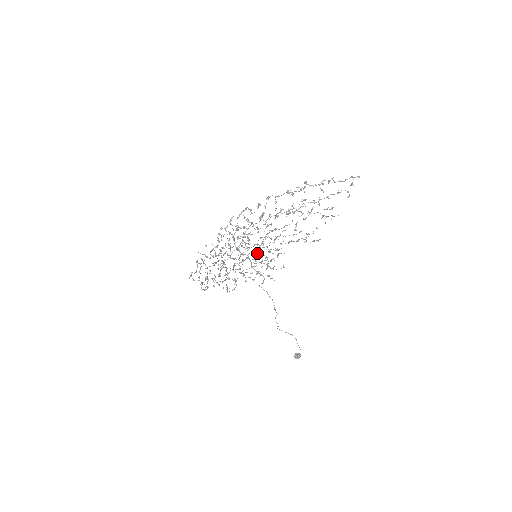
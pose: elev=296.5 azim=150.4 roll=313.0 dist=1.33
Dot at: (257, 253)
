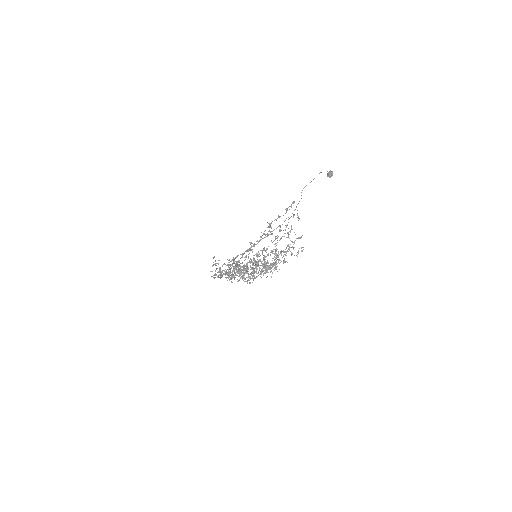
Dot at: occluded
